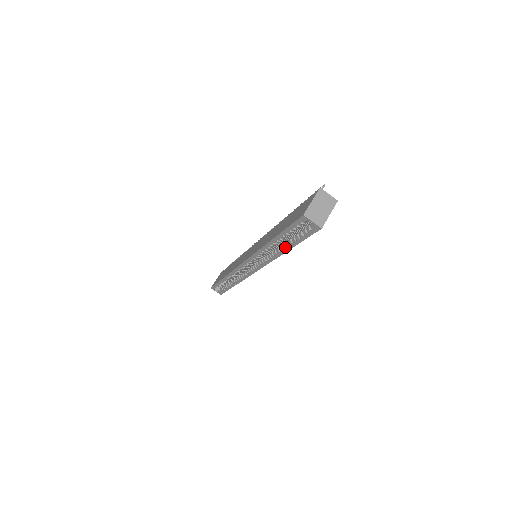
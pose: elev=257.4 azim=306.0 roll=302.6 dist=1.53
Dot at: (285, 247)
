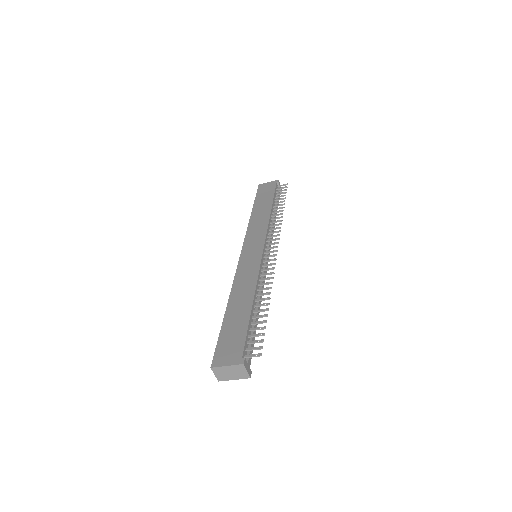
Dot at: occluded
